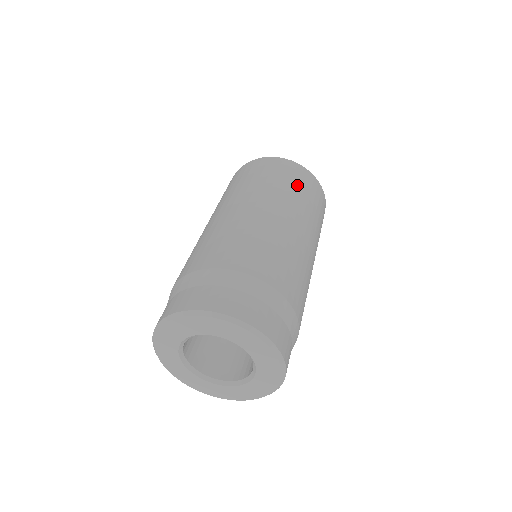
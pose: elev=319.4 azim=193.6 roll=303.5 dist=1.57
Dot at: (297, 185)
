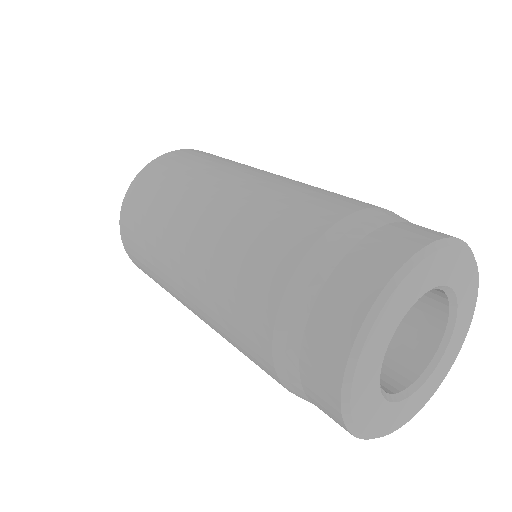
Dot at: (176, 172)
